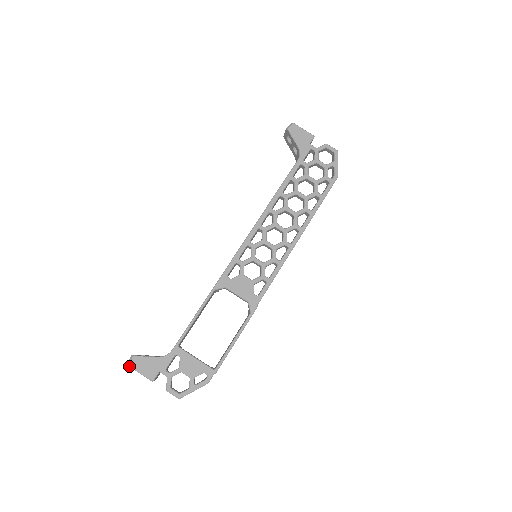
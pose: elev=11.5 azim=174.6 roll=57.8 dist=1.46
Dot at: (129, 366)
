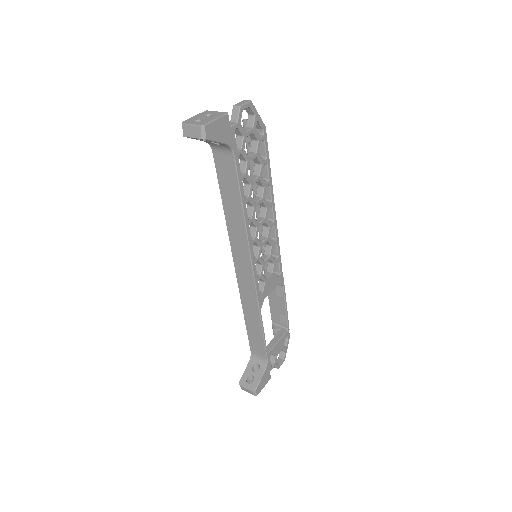
Dot at: occluded
